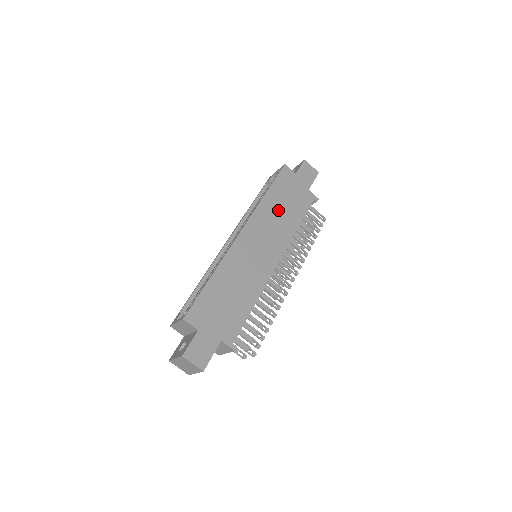
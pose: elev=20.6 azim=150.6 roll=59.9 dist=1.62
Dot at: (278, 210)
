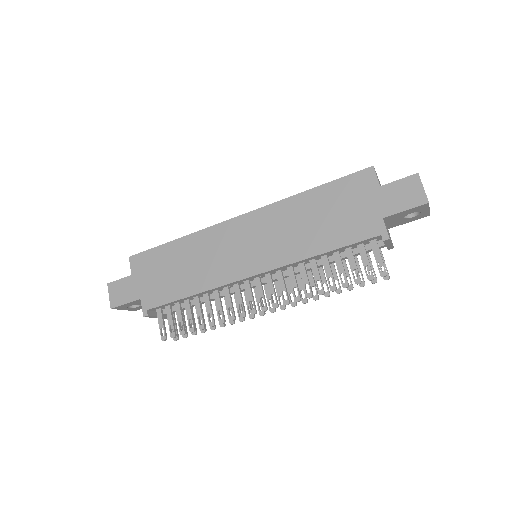
Dot at: (307, 219)
